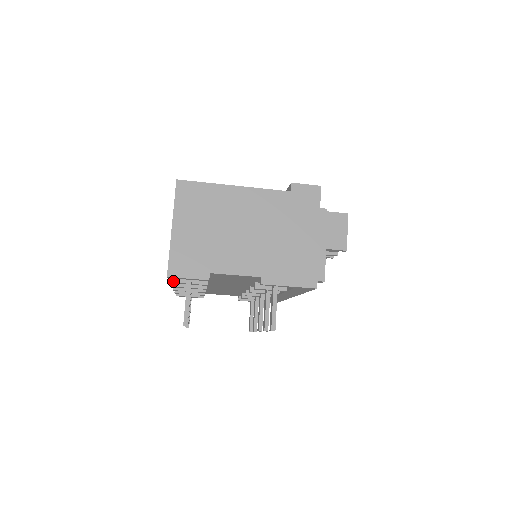
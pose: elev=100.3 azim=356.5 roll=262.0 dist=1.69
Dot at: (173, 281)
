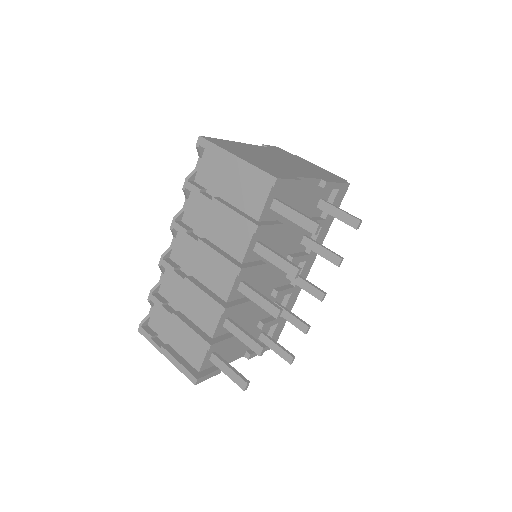
Dot at: (259, 225)
